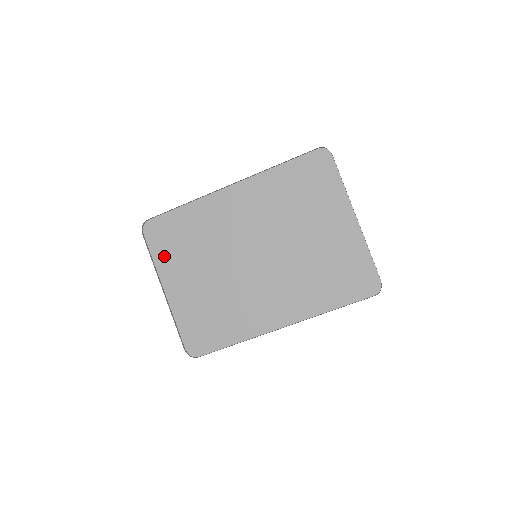
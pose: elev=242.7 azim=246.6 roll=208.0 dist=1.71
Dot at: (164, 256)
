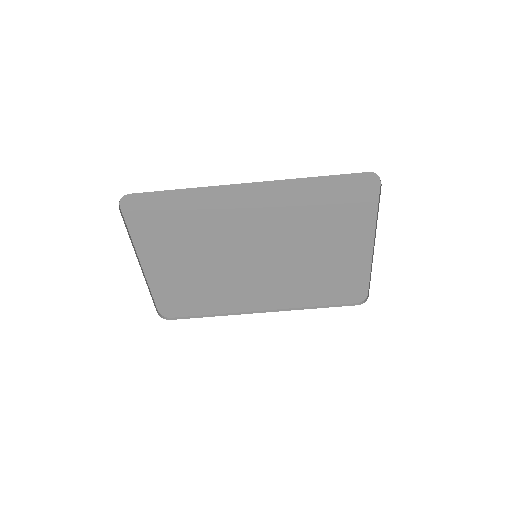
Dot at: (145, 234)
